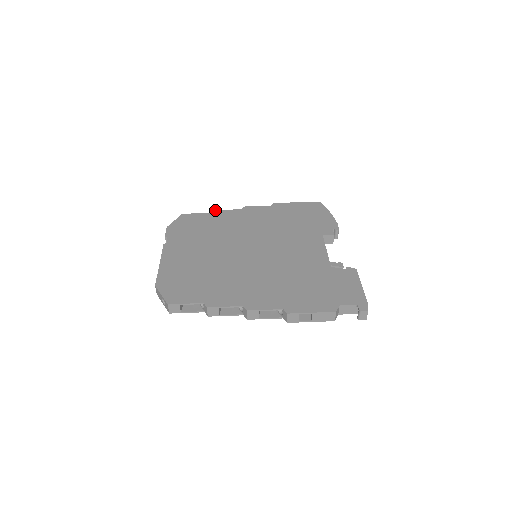
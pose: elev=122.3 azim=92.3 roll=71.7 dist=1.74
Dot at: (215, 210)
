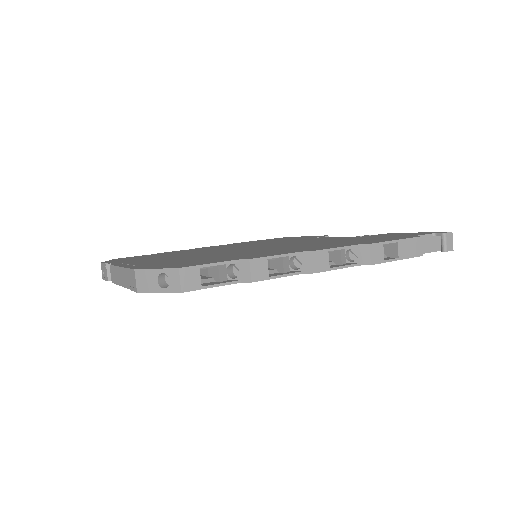
Dot at: occluded
